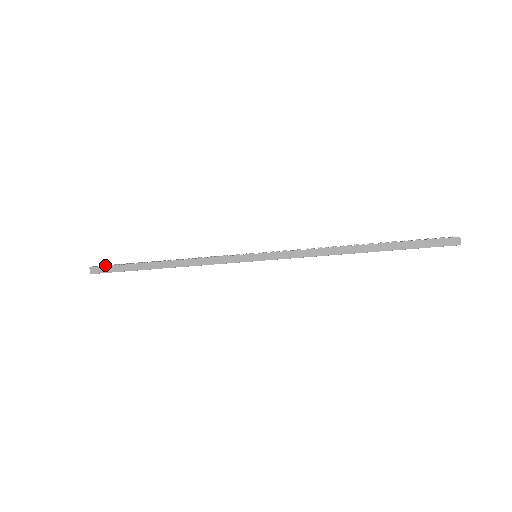
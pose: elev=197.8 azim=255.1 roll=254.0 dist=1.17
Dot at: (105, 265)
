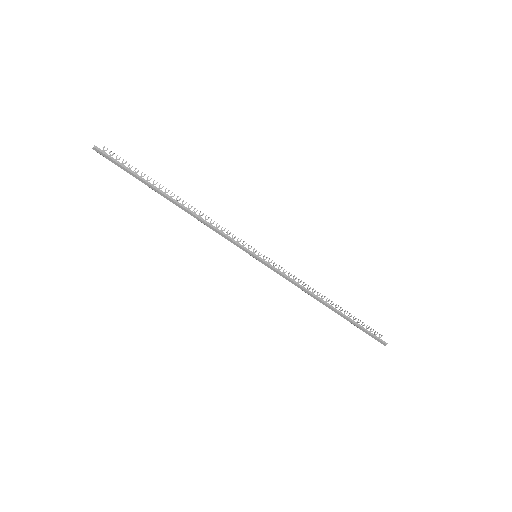
Dot at: (116, 157)
